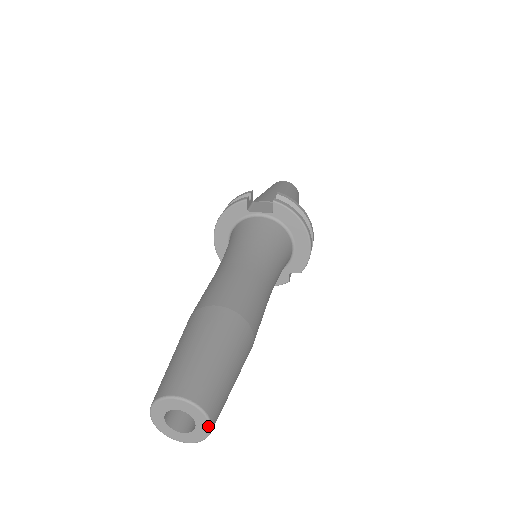
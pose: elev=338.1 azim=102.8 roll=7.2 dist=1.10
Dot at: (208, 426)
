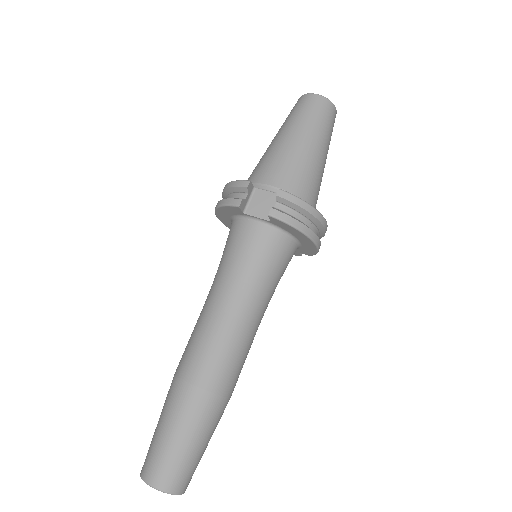
Dot at: (180, 494)
